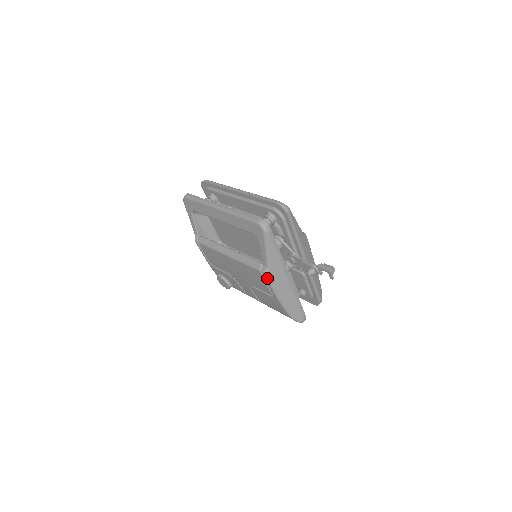
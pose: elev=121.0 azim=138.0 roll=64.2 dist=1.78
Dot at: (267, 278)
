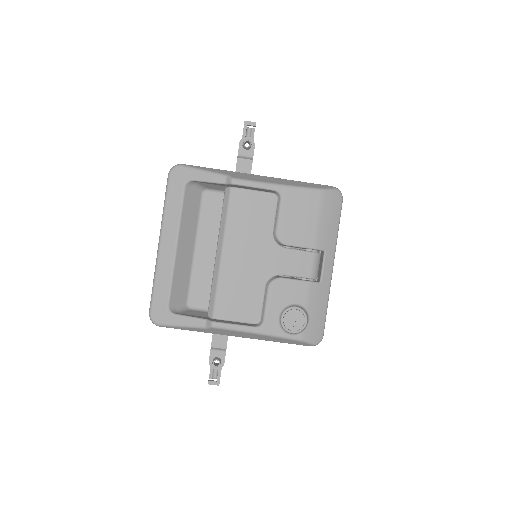
Dot at: (241, 180)
